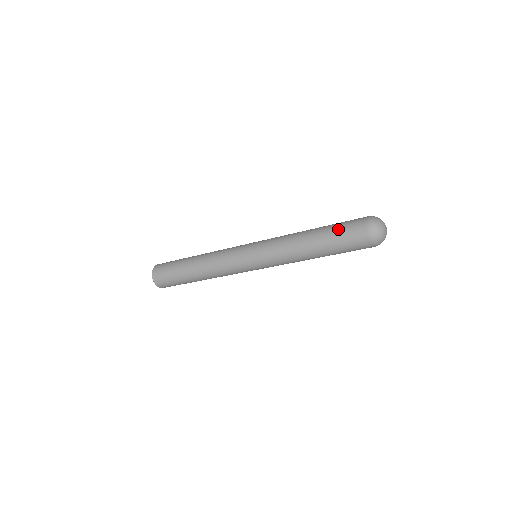
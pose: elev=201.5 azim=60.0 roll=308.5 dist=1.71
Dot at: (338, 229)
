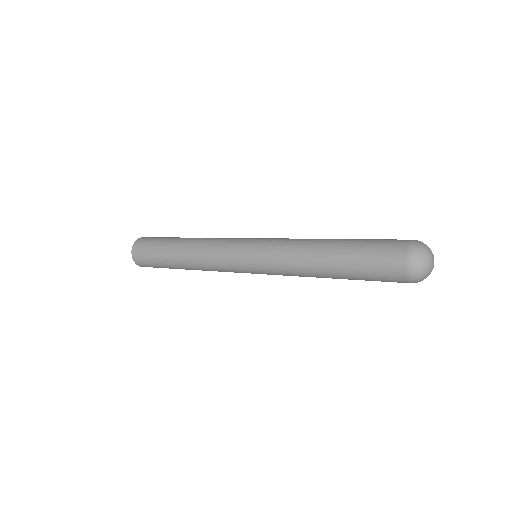
Dot at: (365, 264)
